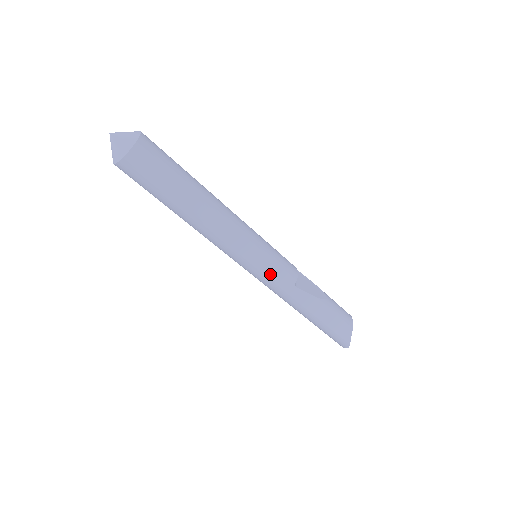
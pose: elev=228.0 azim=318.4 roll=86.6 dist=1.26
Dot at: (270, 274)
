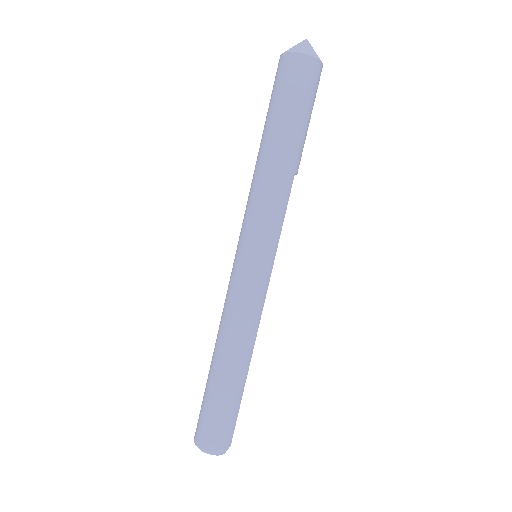
Dot at: (269, 280)
